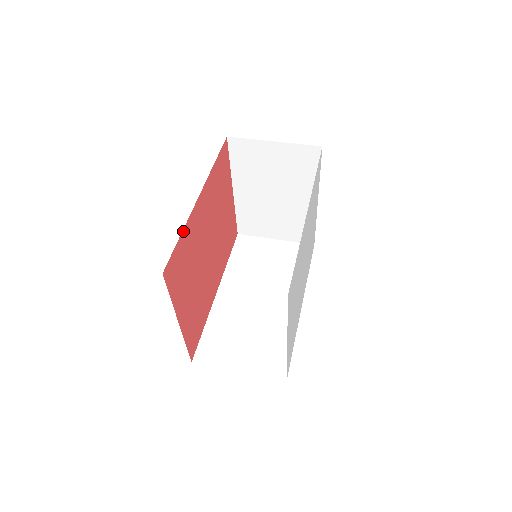
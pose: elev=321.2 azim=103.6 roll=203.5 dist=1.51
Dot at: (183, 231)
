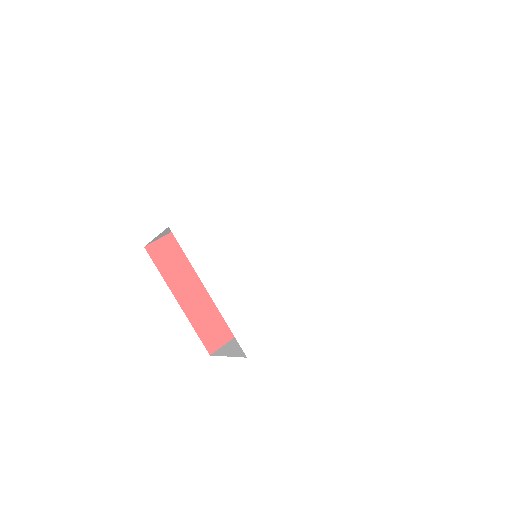
Dot at: occluded
